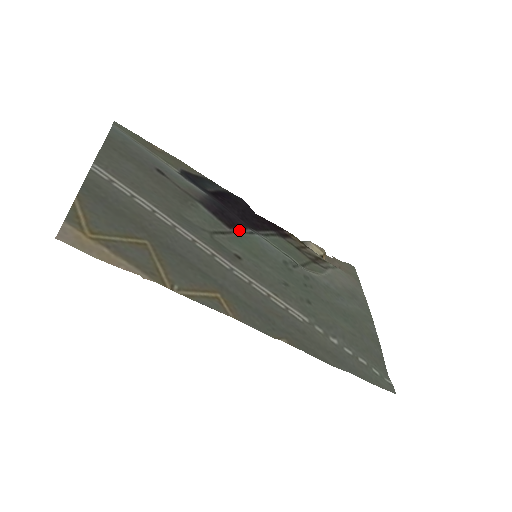
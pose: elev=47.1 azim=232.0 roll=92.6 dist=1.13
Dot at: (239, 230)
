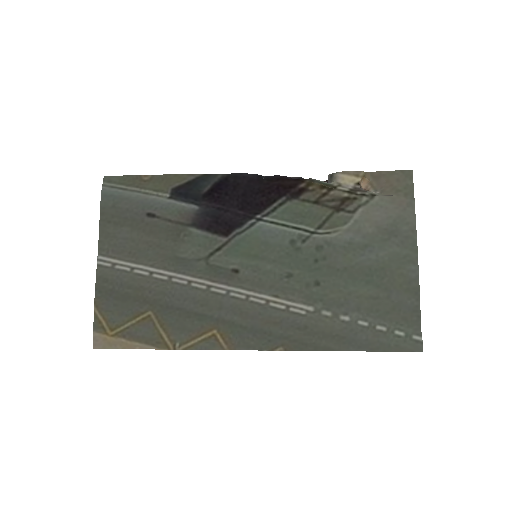
Dot at: (236, 233)
